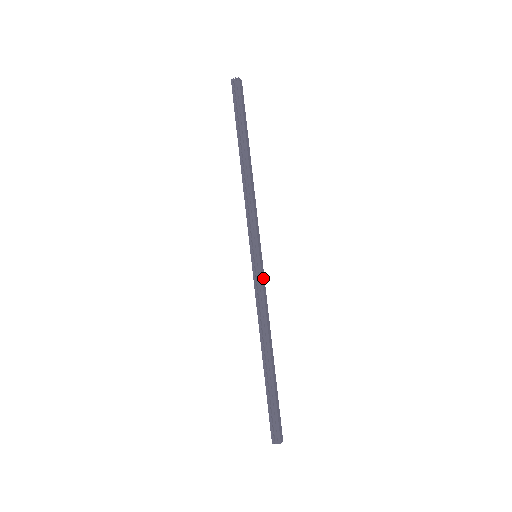
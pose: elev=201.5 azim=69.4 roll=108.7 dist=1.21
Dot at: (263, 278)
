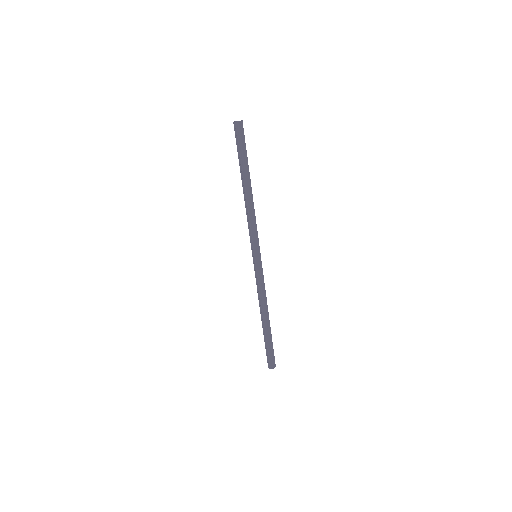
Dot at: (261, 271)
